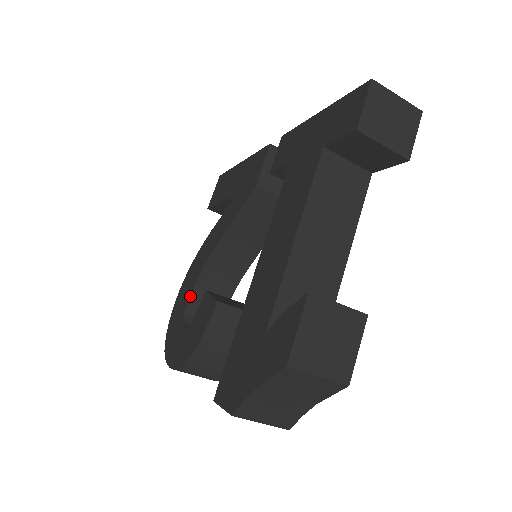
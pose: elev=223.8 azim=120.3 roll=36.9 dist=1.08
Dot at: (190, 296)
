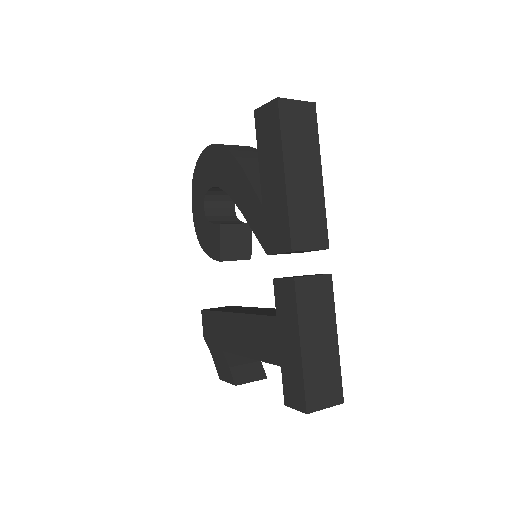
Dot at: (214, 187)
